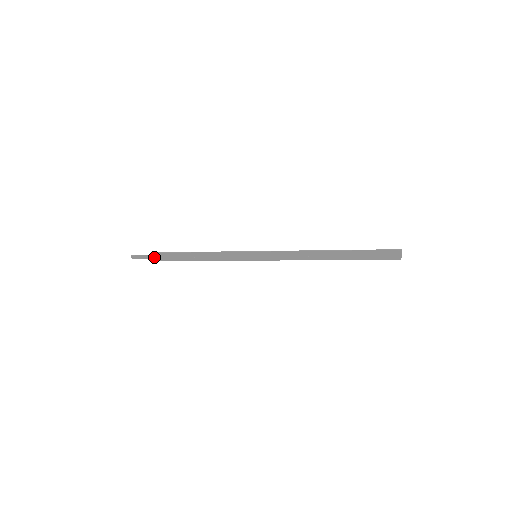
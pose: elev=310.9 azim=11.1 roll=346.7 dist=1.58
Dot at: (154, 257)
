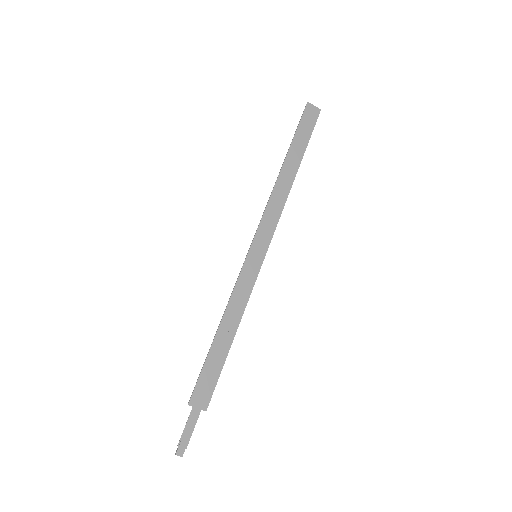
Dot at: (195, 413)
